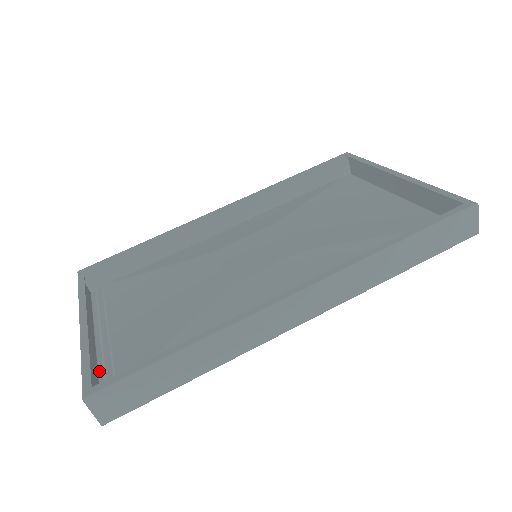
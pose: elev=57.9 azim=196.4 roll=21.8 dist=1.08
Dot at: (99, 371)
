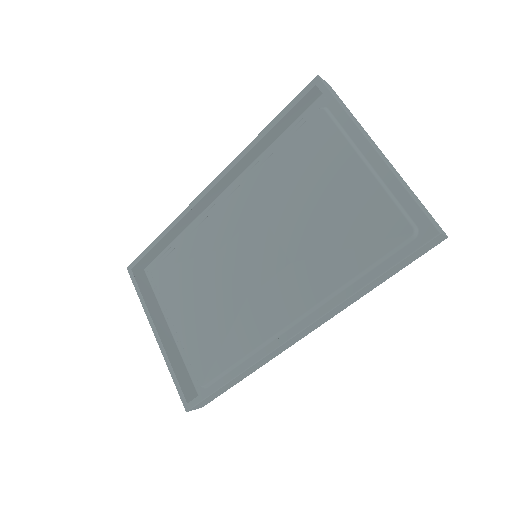
Dot at: (184, 360)
